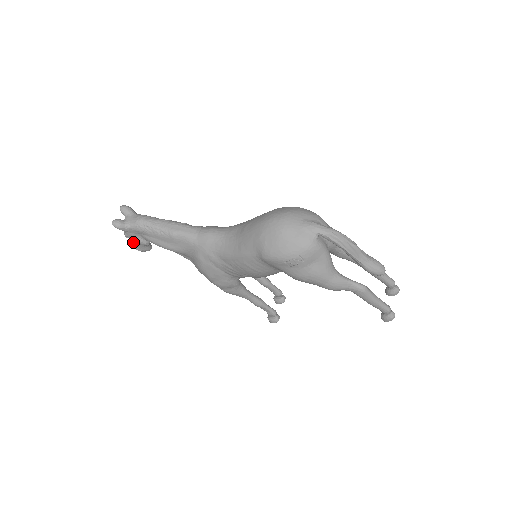
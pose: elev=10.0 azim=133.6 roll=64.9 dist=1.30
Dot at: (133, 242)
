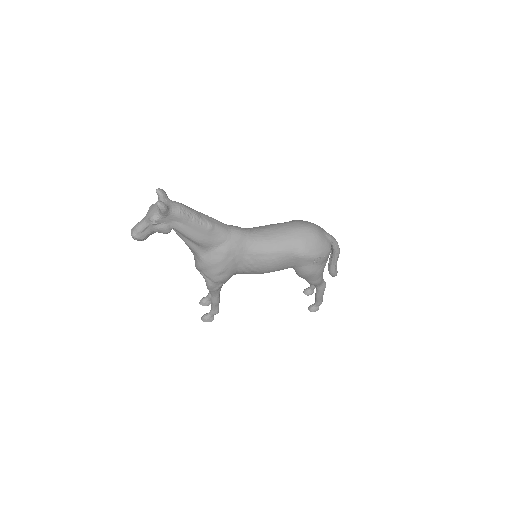
Dot at: (142, 228)
